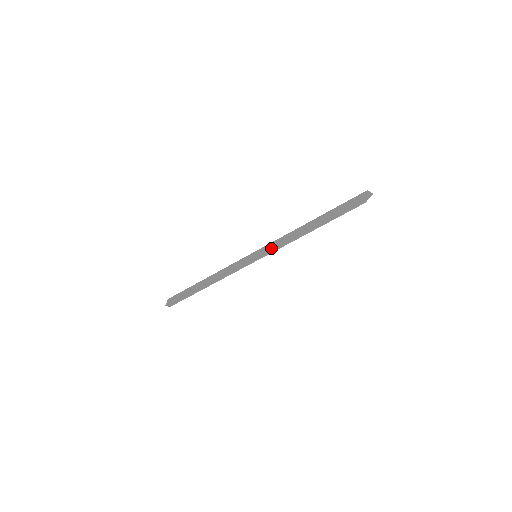
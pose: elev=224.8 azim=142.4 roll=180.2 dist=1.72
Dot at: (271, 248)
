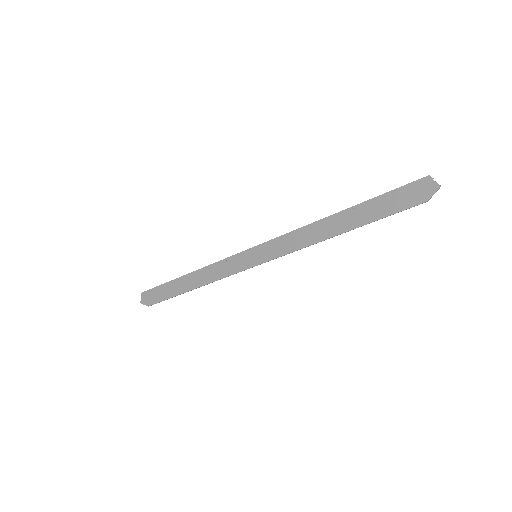
Dot at: (278, 249)
